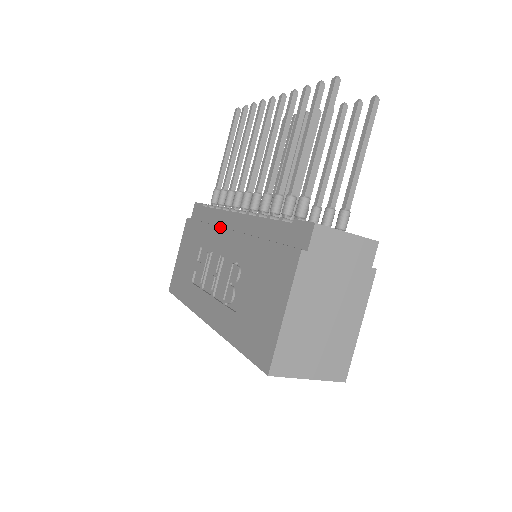
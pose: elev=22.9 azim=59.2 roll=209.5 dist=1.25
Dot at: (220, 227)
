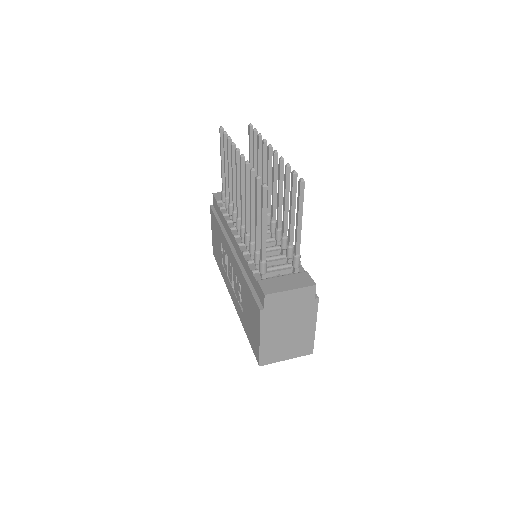
Dot at: (226, 241)
